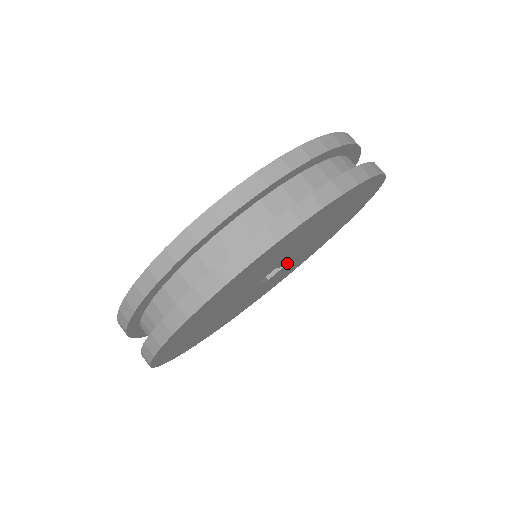
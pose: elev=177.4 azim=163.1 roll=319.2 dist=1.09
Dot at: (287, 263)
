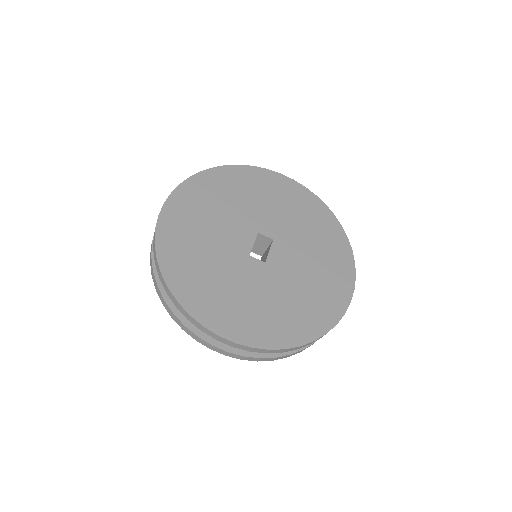
Dot at: occluded
